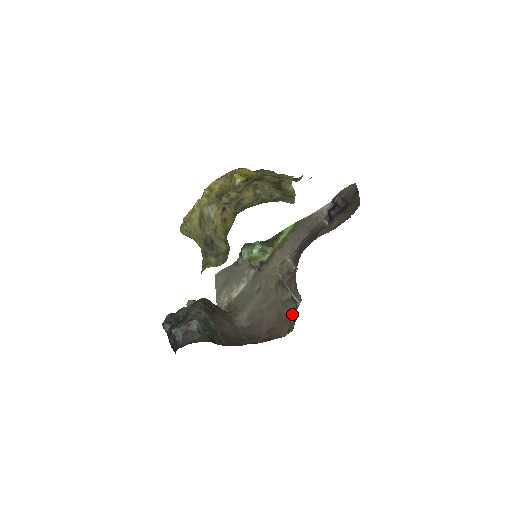
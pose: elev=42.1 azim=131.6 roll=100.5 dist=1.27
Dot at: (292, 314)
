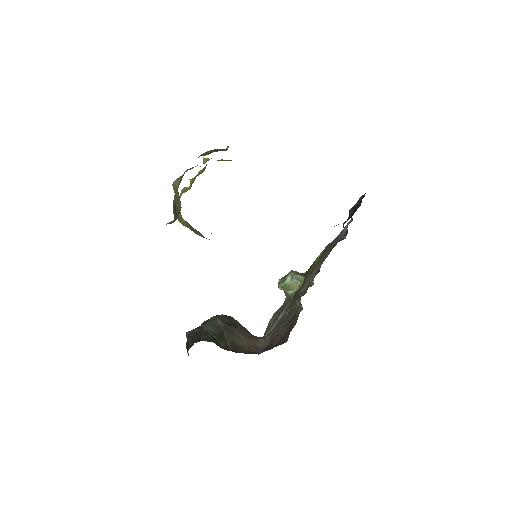
Dot at: (296, 322)
